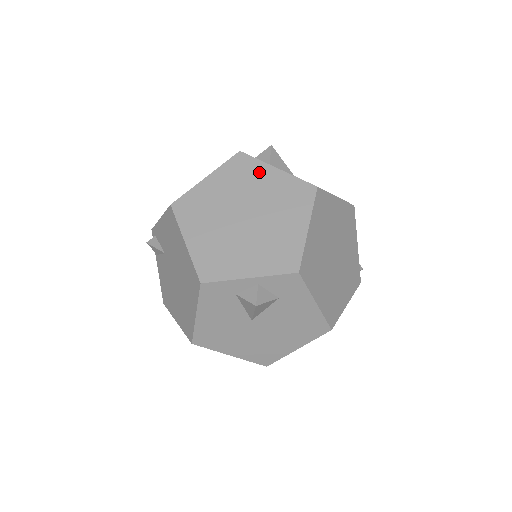
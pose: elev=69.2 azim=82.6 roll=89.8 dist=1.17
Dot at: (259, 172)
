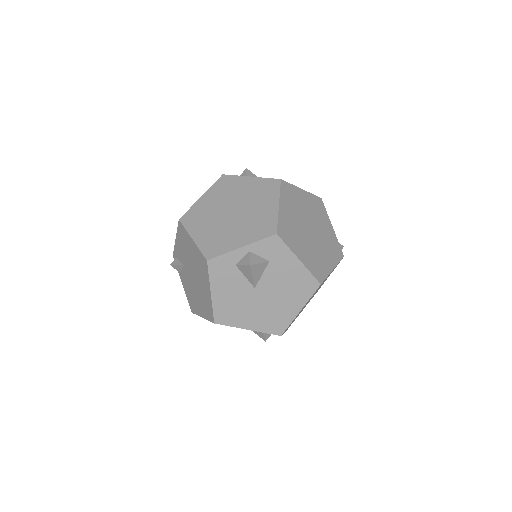
Dot at: (238, 183)
